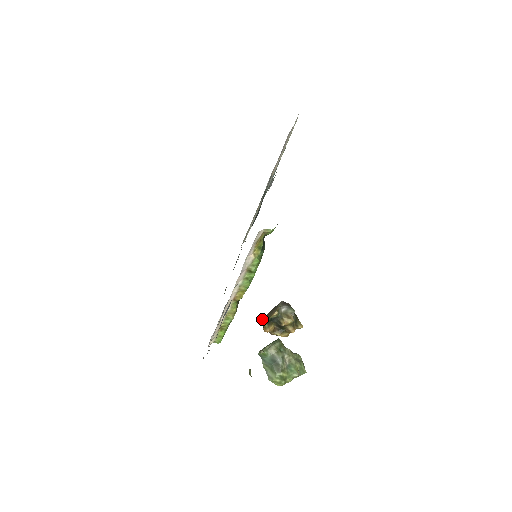
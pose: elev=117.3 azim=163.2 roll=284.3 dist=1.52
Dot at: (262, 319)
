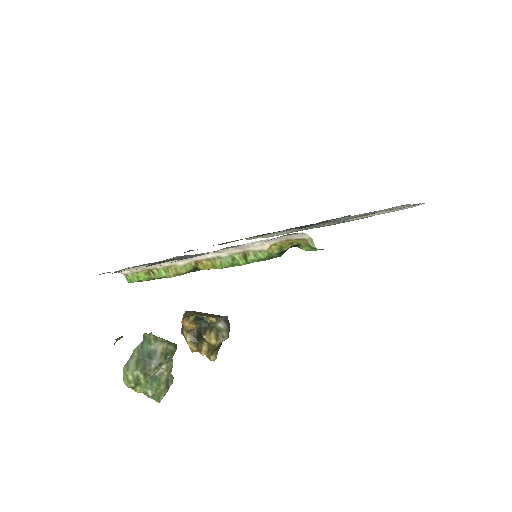
Dot at: occluded
